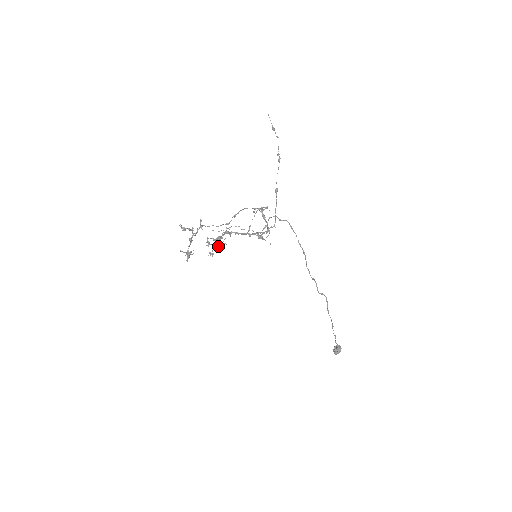
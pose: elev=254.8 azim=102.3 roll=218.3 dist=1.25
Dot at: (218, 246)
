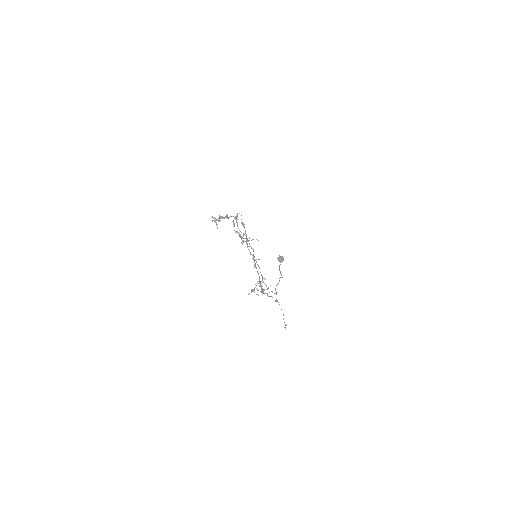
Dot at: (238, 234)
